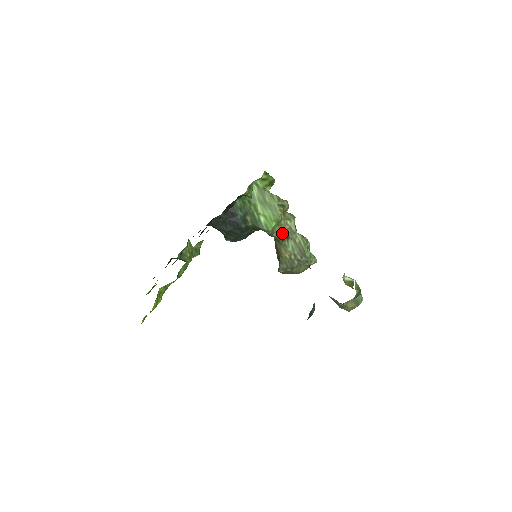
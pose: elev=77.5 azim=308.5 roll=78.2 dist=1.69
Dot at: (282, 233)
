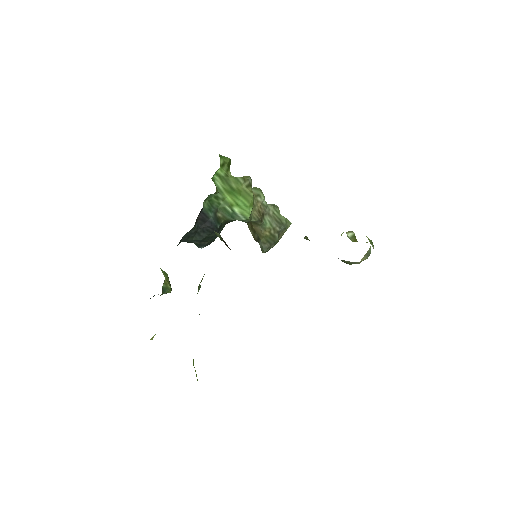
Dot at: (258, 214)
